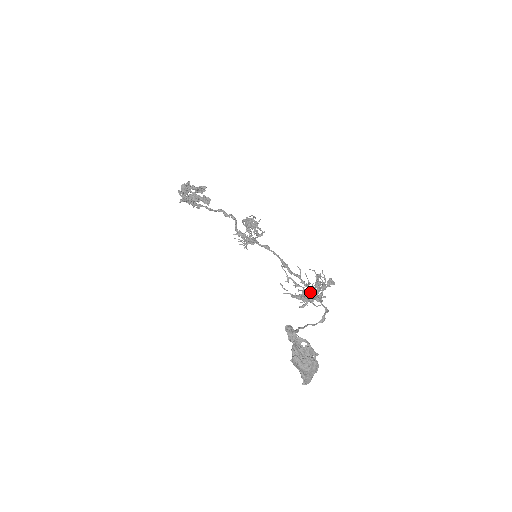
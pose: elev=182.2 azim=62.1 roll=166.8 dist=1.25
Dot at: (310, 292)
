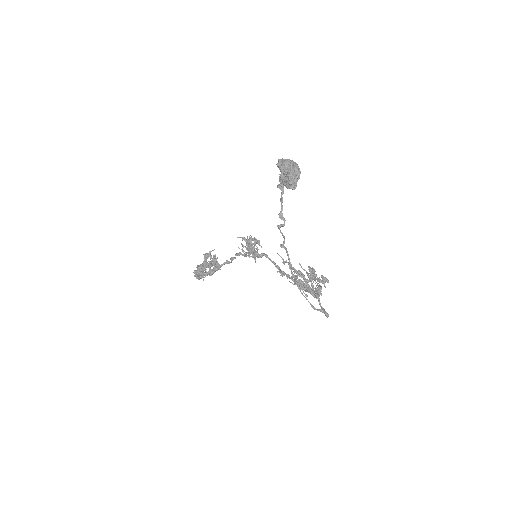
Dot at: occluded
